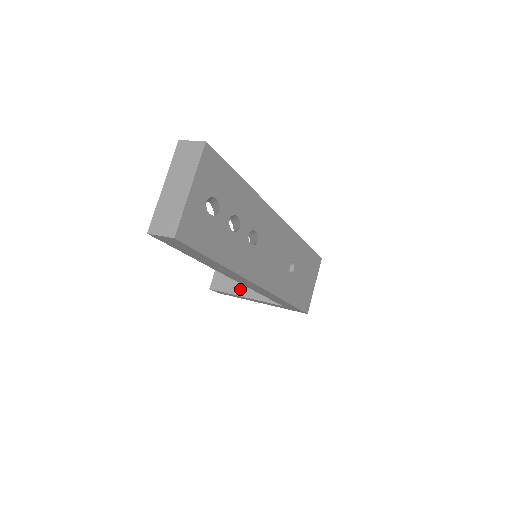
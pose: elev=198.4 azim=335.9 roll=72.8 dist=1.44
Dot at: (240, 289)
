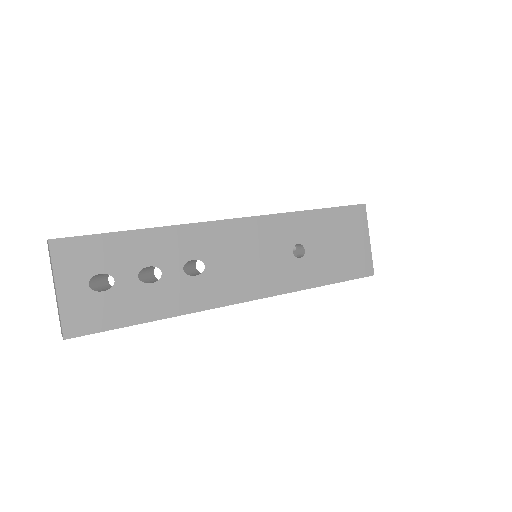
Dot at: occluded
